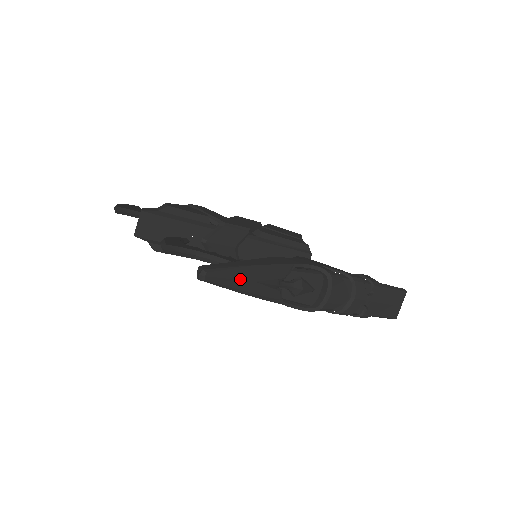
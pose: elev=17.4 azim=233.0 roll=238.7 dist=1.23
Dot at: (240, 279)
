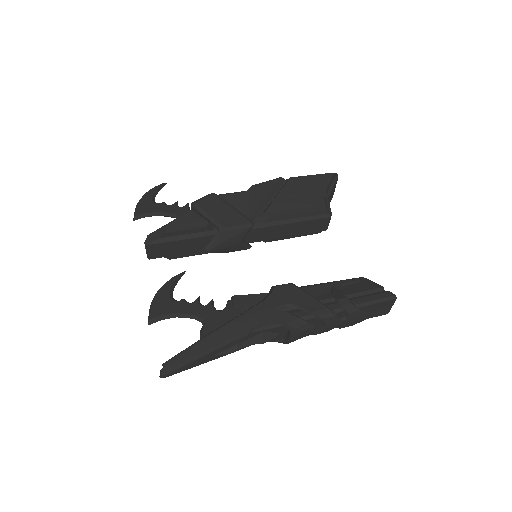
Dot at: (198, 362)
